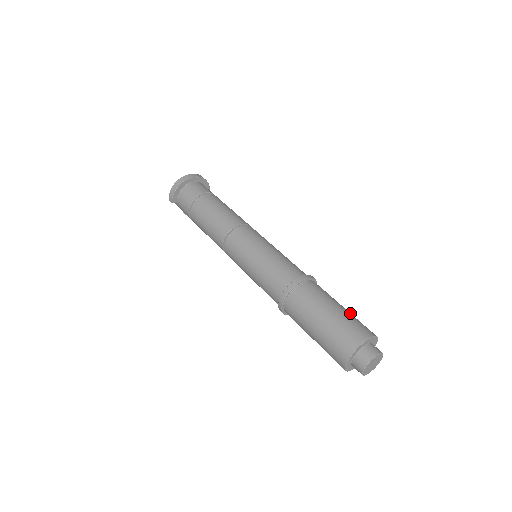
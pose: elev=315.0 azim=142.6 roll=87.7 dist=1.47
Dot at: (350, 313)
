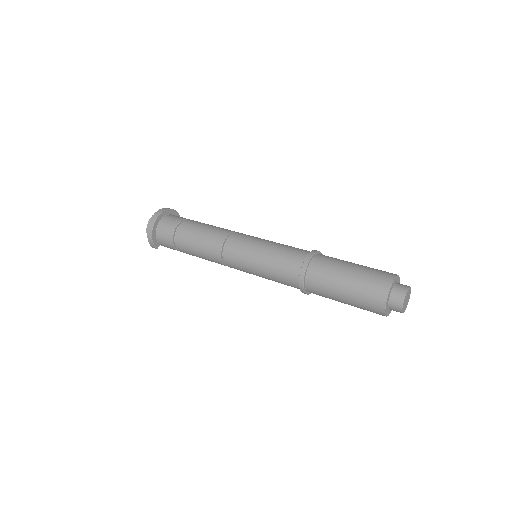
Dot at: (363, 268)
